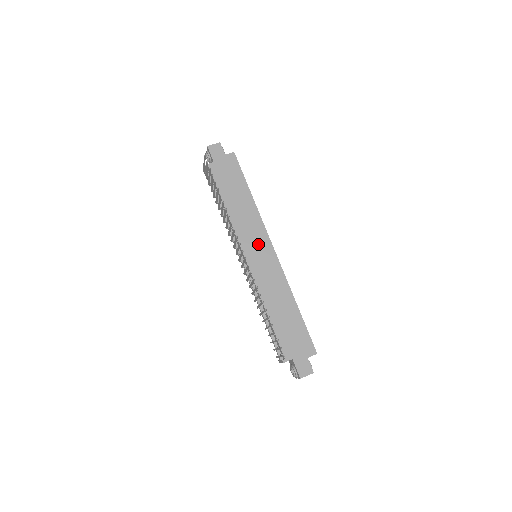
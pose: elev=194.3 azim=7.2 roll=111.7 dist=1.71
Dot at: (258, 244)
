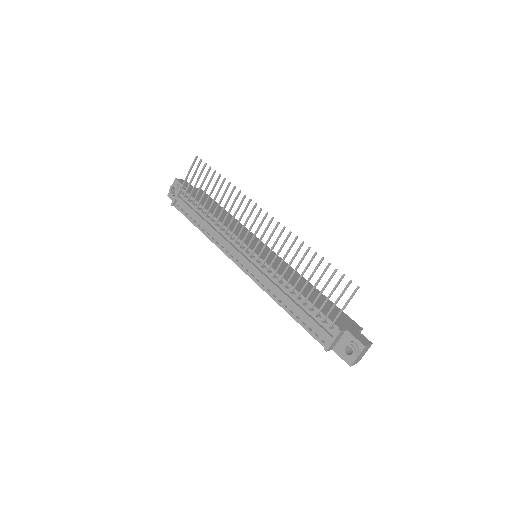
Dot at: occluded
